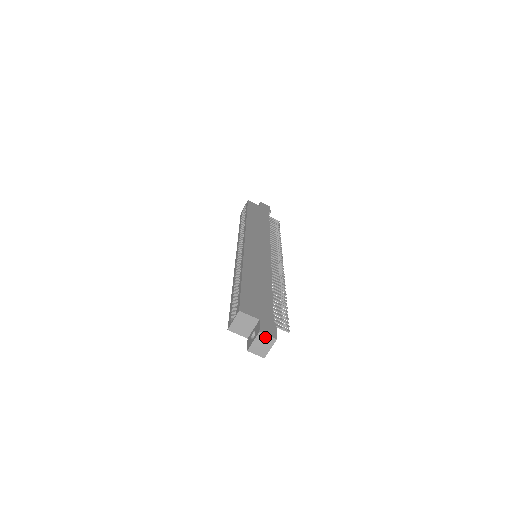
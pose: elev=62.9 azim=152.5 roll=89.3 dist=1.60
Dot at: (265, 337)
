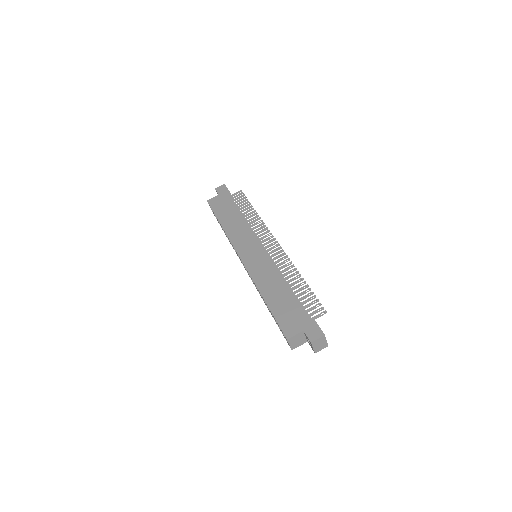
Dot at: (317, 341)
